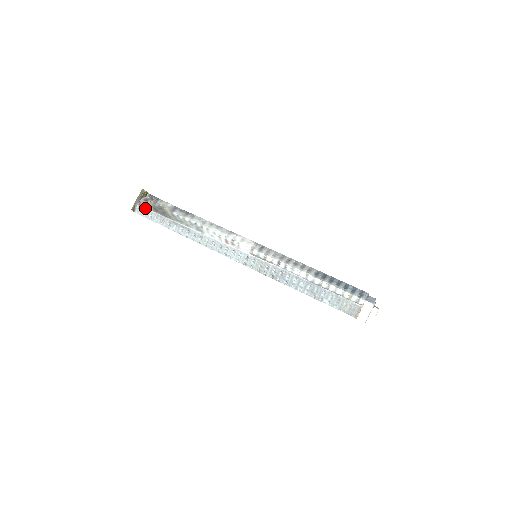
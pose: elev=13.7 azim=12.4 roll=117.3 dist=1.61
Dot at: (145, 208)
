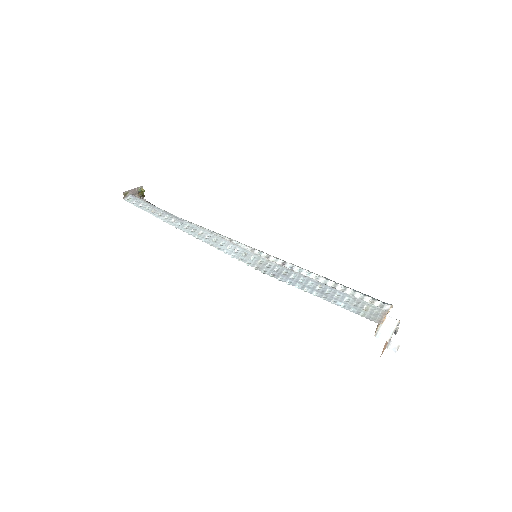
Dot at: (139, 198)
